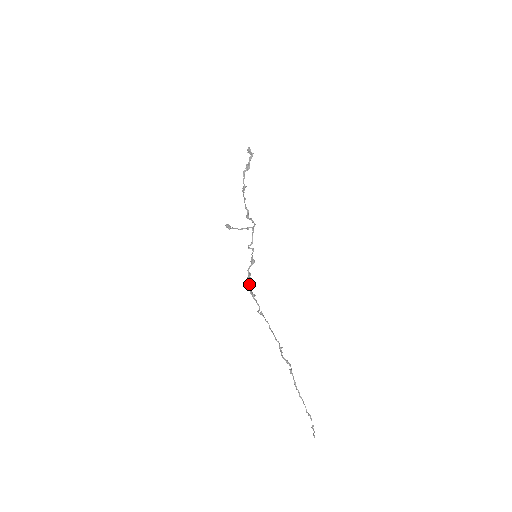
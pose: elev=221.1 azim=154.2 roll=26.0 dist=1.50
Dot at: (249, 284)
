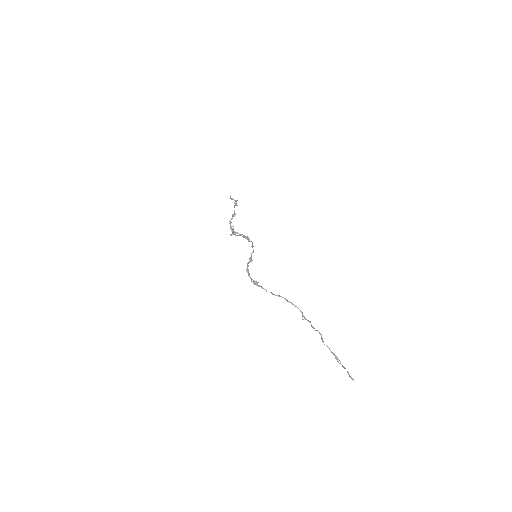
Dot at: occluded
